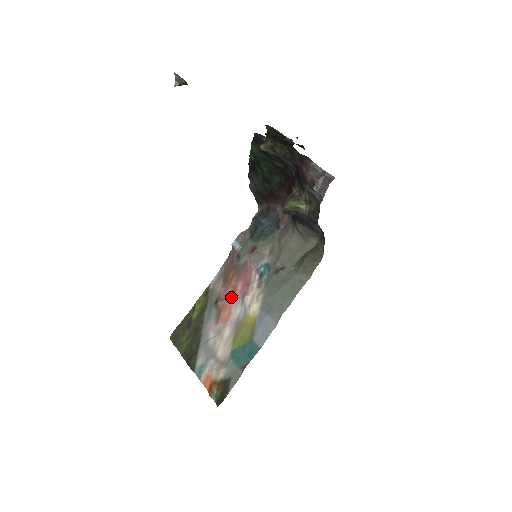
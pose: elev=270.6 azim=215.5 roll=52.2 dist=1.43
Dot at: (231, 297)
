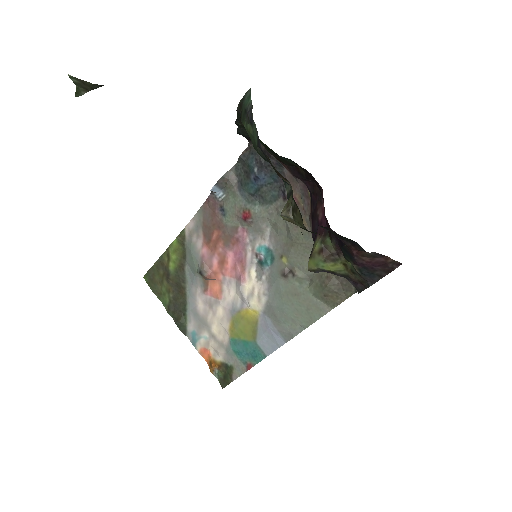
Dot at: (220, 270)
